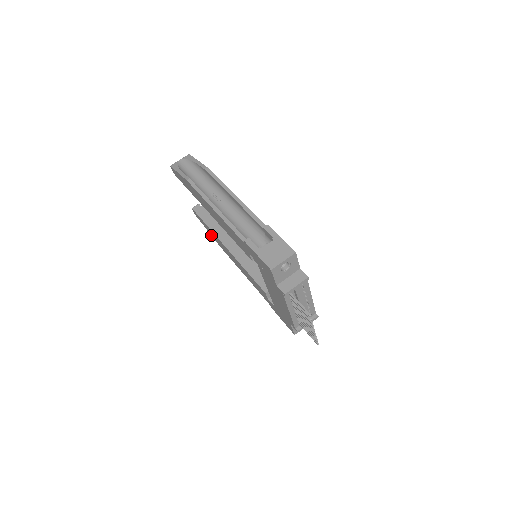
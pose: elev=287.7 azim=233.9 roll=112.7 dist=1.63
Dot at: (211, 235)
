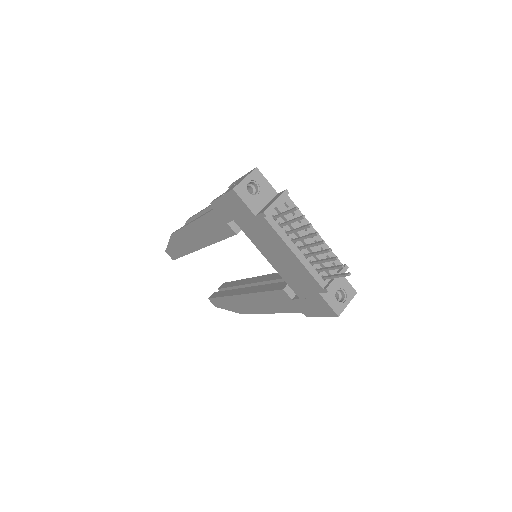
Dot at: (233, 311)
